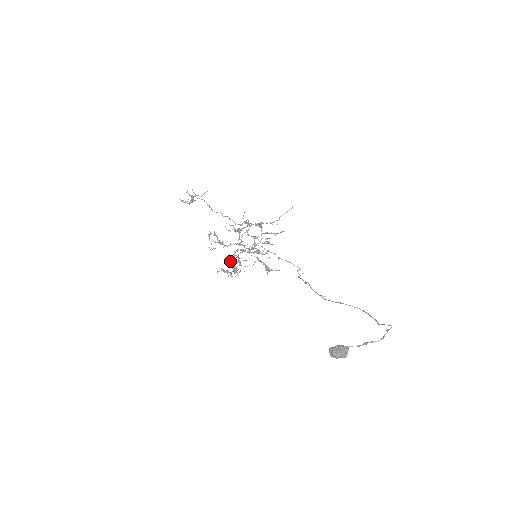
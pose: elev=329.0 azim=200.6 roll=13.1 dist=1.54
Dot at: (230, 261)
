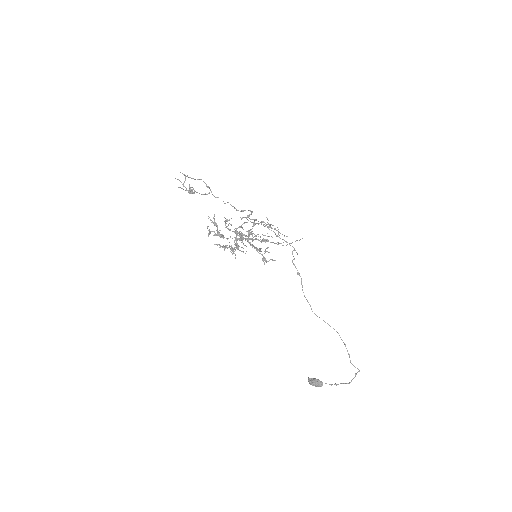
Dot at: (226, 223)
